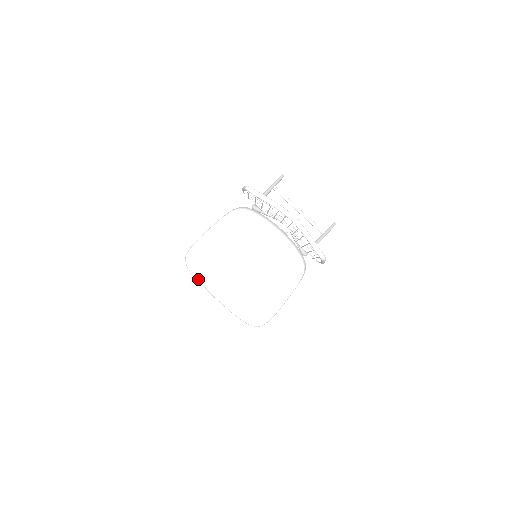
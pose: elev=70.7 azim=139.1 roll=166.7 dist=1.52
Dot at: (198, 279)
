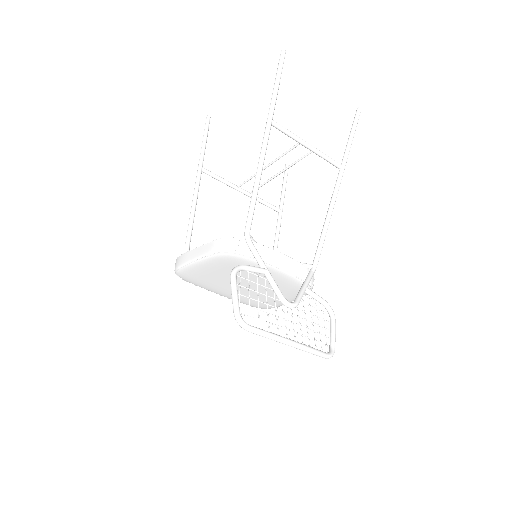
Dot at: occluded
